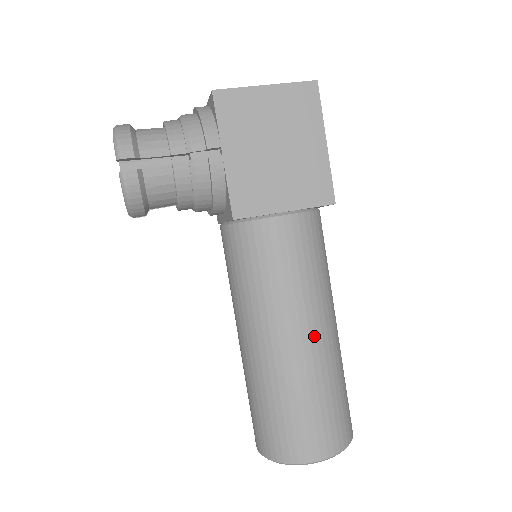
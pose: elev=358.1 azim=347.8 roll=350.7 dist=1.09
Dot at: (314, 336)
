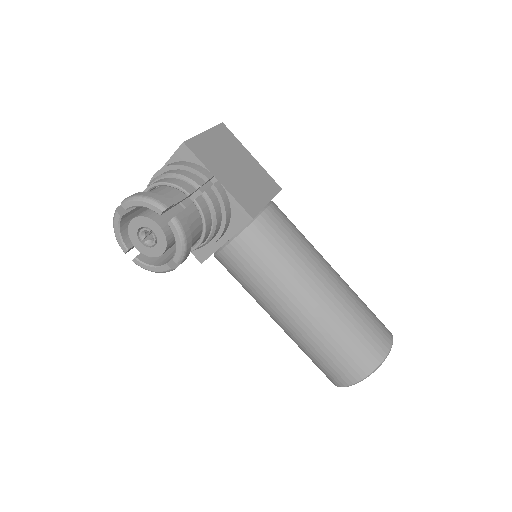
Dot at: (333, 271)
